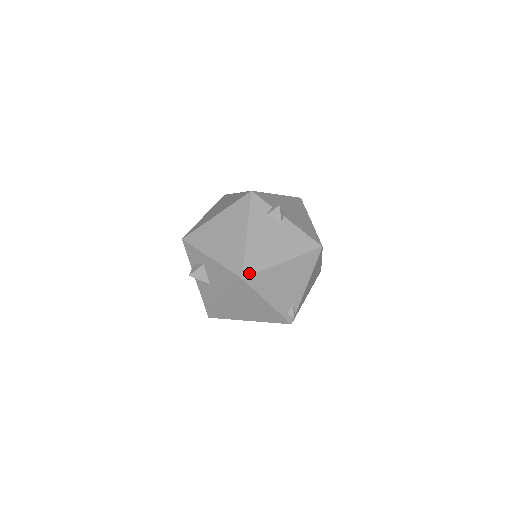
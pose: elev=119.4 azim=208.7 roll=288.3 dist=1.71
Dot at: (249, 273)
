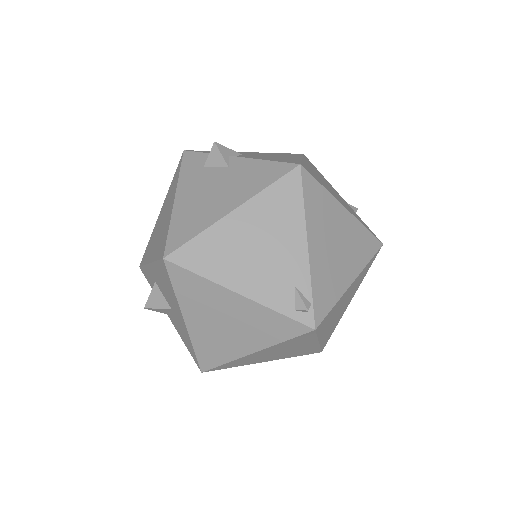
Dot at: (175, 246)
